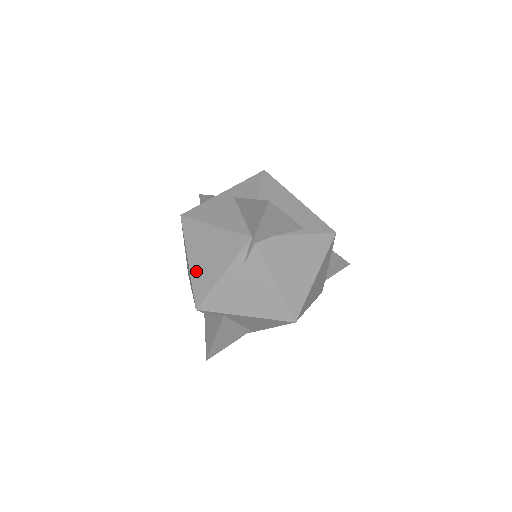
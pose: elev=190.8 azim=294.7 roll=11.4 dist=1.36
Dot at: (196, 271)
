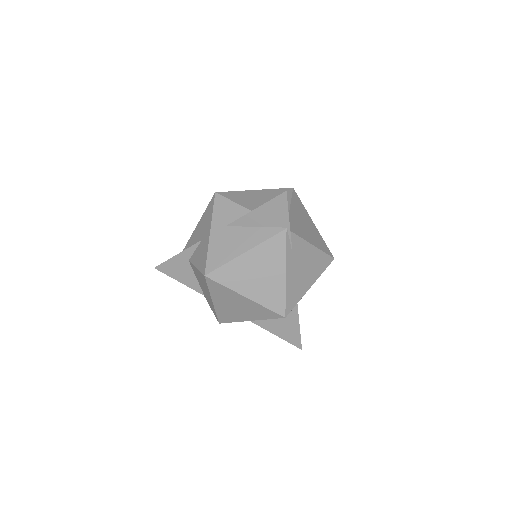
Dot at: (260, 295)
